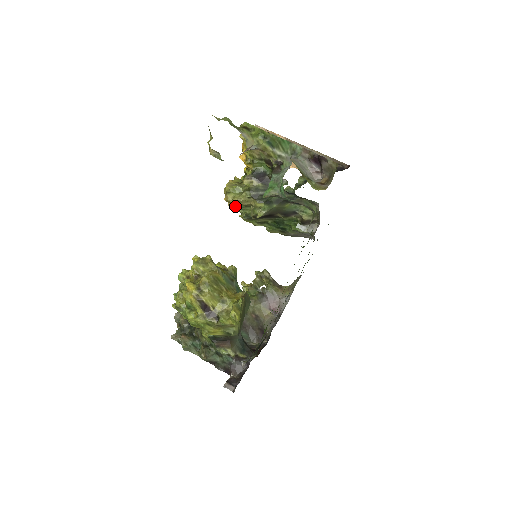
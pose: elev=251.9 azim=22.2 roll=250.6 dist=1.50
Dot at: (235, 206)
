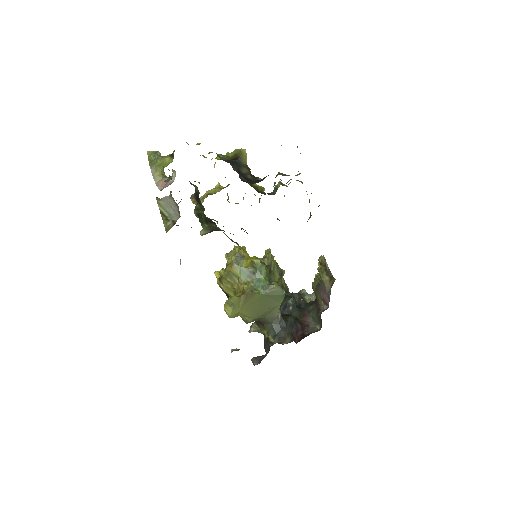
Dot at: occluded
